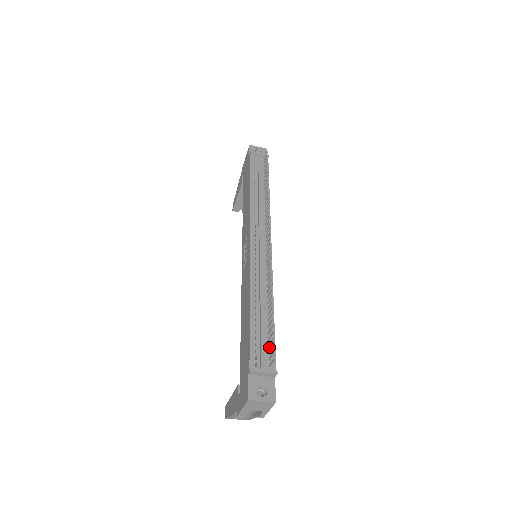
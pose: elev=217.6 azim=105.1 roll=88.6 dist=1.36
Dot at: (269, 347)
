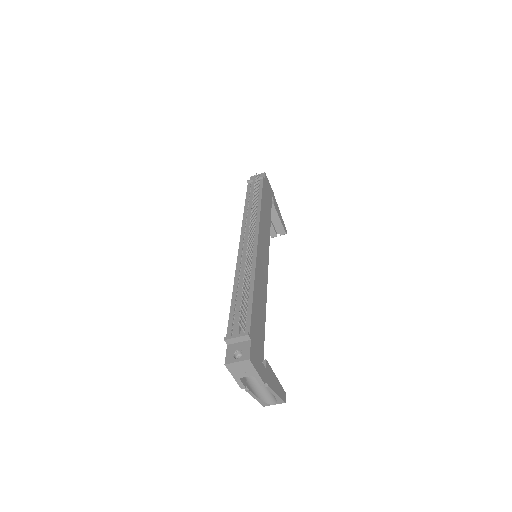
Dot at: (246, 317)
